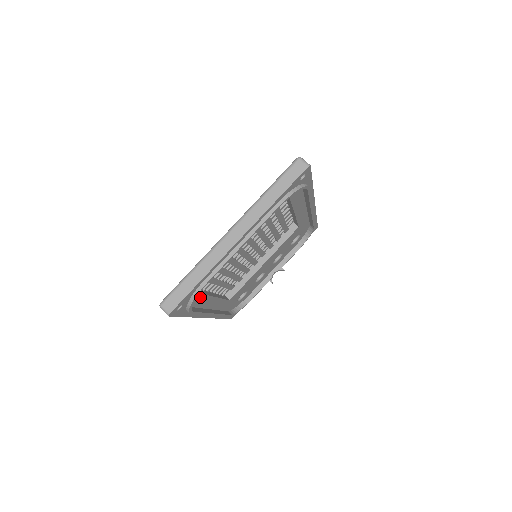
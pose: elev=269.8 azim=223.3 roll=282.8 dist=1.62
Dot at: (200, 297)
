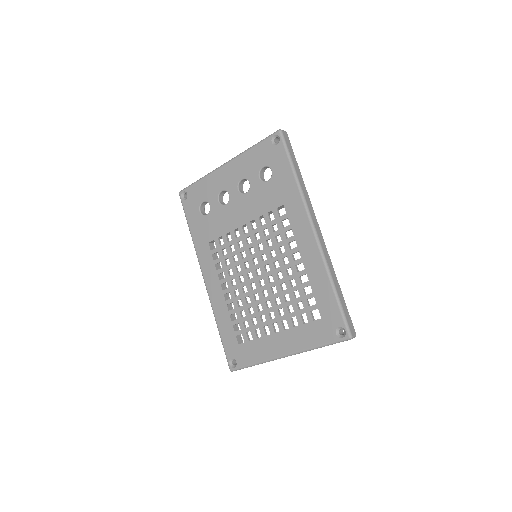
Dot at: (236, 327)
